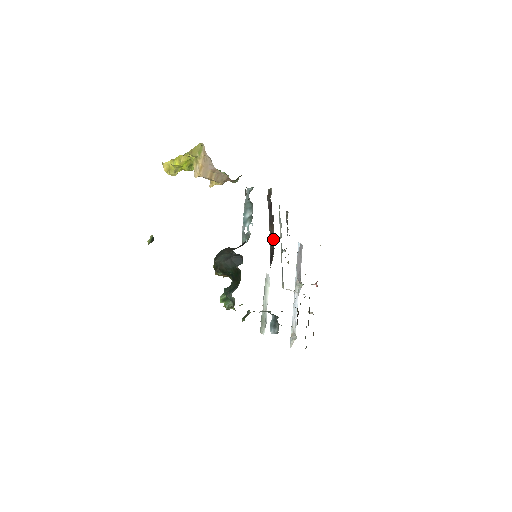
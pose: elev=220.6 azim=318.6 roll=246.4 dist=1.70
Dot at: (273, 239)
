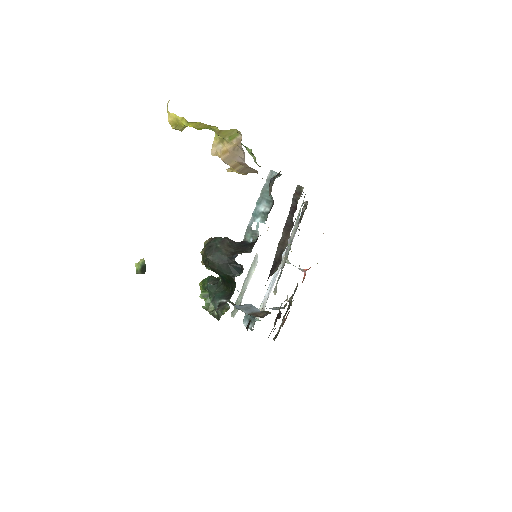
Dot at: (284, 249)
